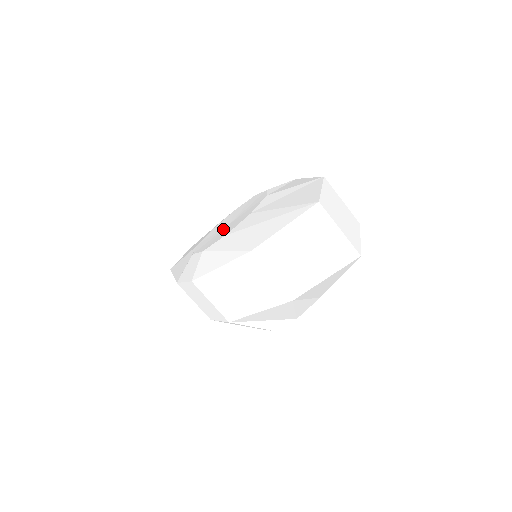
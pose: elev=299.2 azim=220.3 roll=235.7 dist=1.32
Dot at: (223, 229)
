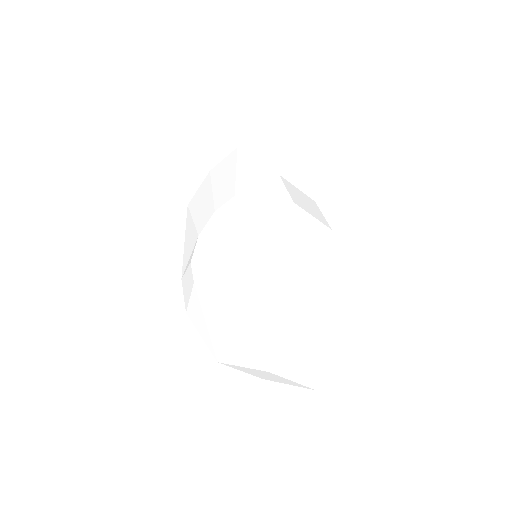
Dot at: (216, 247)
